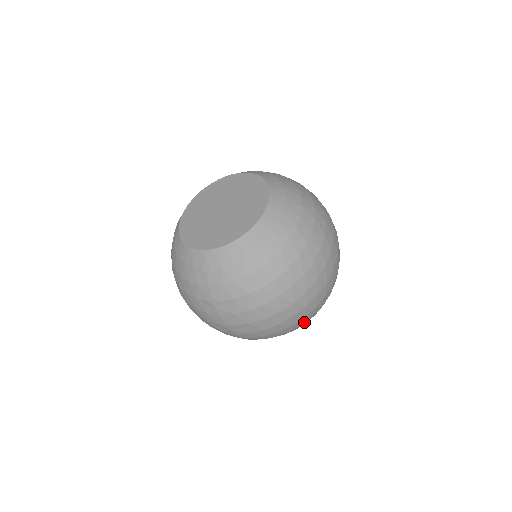
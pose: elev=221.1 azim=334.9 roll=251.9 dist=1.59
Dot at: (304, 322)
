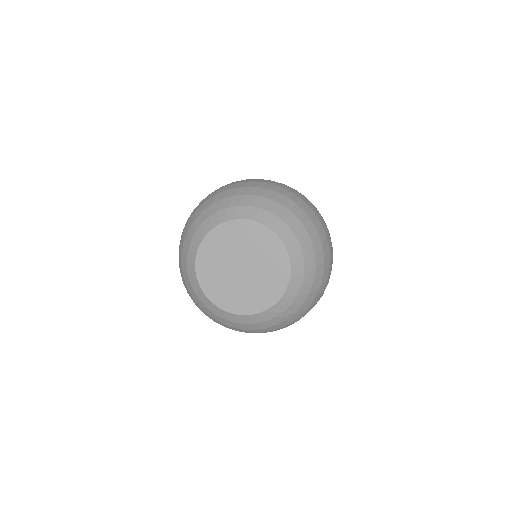
Dot at: occluded
